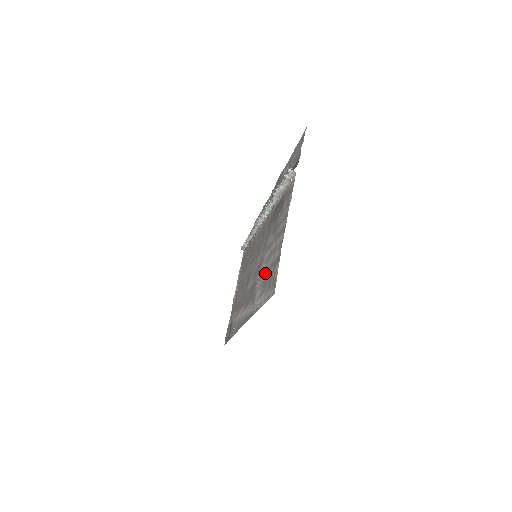
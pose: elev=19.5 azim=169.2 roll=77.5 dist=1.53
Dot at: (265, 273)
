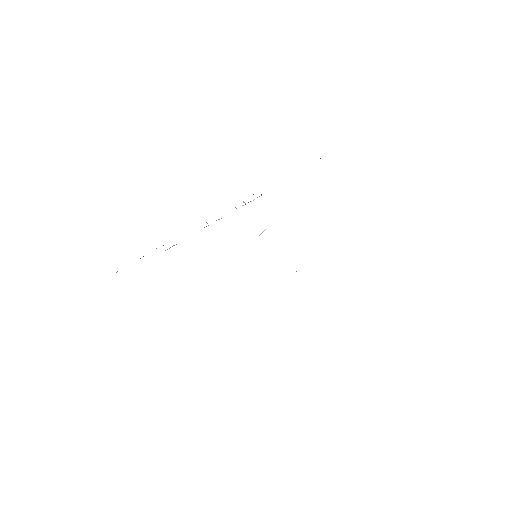
Dot at: occluded
